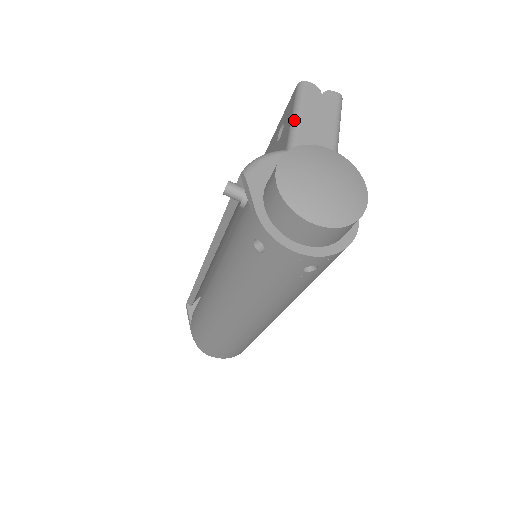
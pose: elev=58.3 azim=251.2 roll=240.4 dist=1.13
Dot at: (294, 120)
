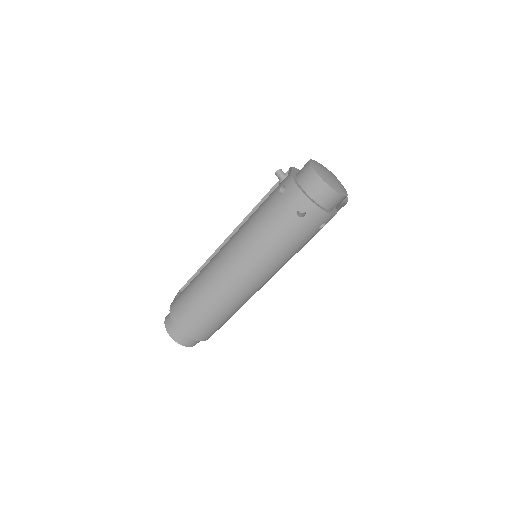
Dot at: occluded
